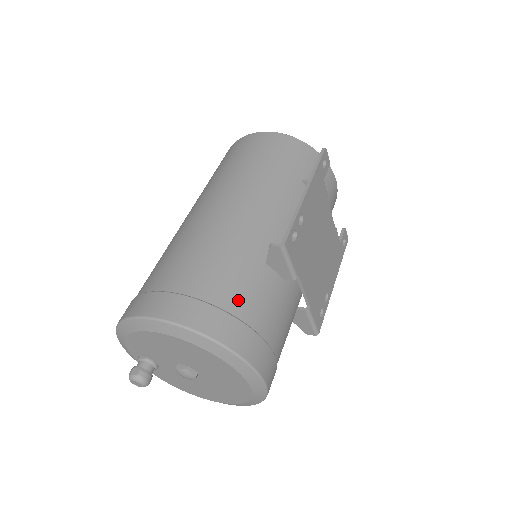
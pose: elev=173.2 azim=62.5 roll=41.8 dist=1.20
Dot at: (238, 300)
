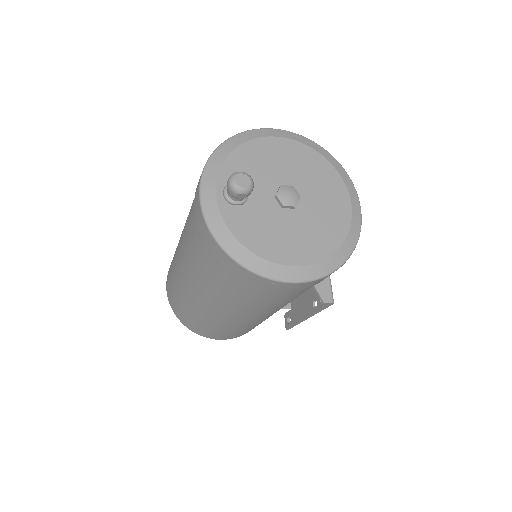
Dot at: occluded
